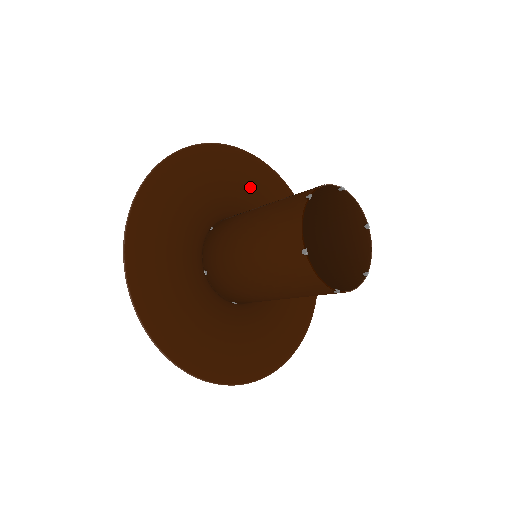
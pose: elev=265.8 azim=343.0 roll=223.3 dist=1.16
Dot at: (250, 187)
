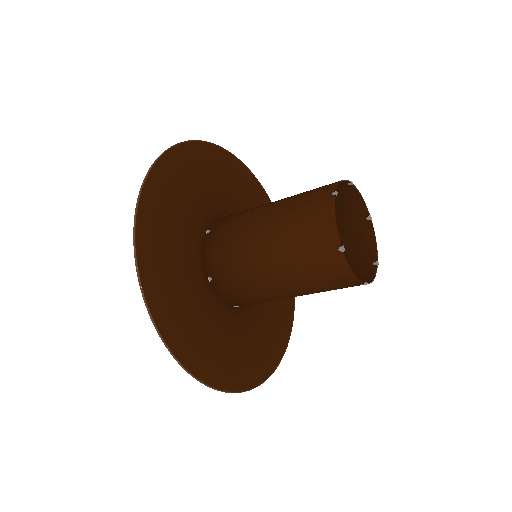
Dot at: (231, 185)
